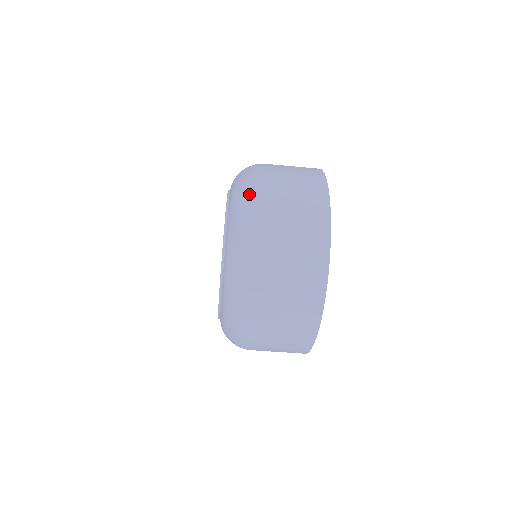
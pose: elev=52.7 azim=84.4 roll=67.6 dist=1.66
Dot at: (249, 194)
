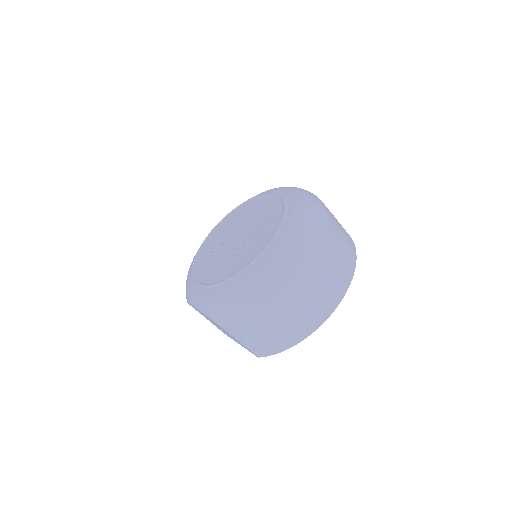
Dot at: (316, 203)
